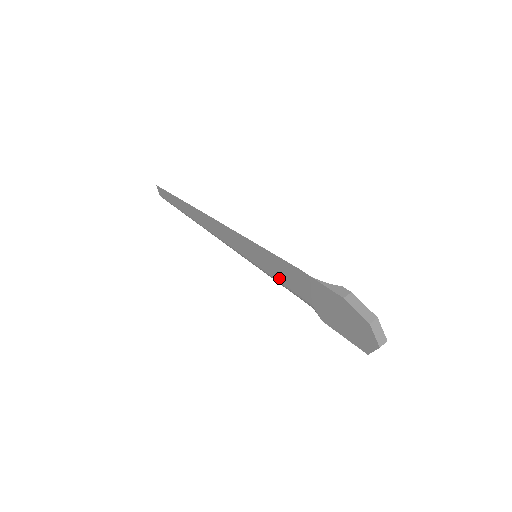
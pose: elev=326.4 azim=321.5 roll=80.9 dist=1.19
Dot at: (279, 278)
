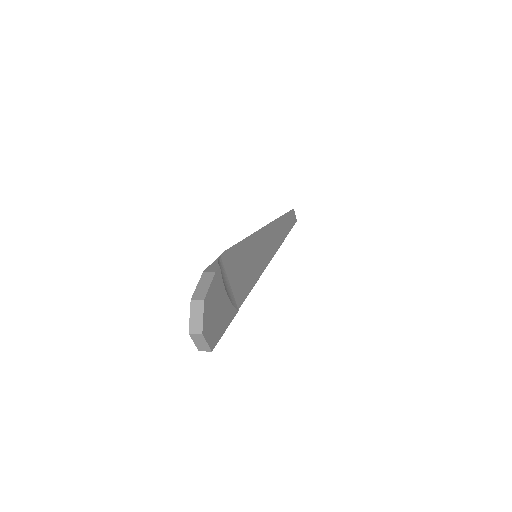
Dot at: occluded
